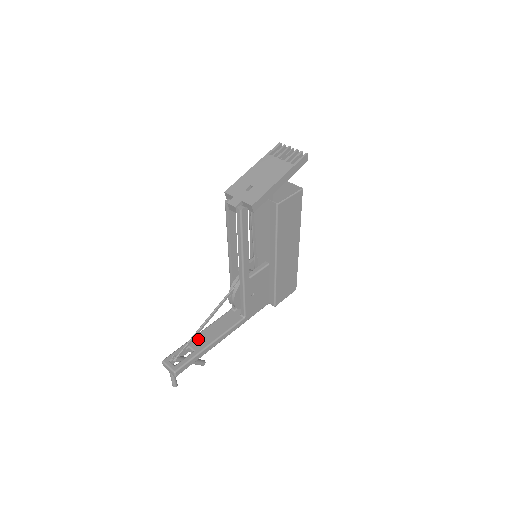
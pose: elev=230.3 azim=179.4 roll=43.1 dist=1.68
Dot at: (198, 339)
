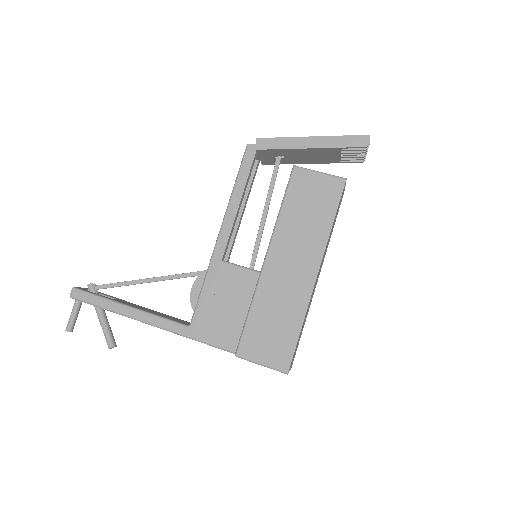
Dot at: (131, 303)
